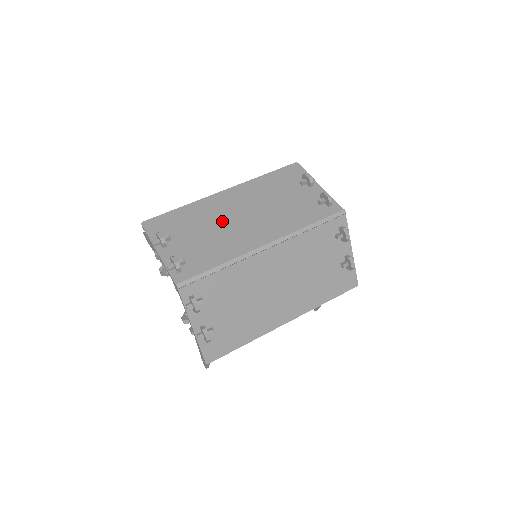
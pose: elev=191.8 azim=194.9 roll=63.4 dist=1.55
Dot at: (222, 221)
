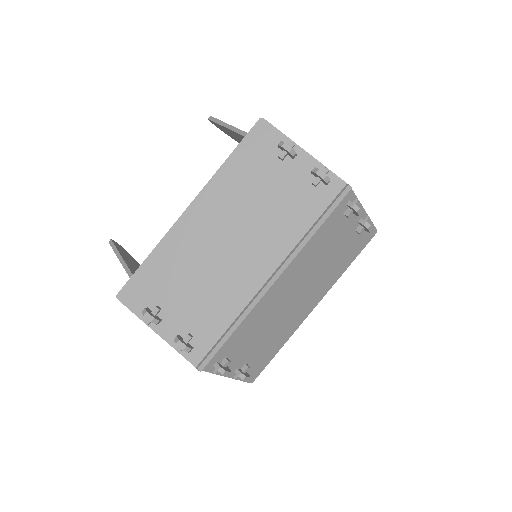
Dot at: (207, 259)
